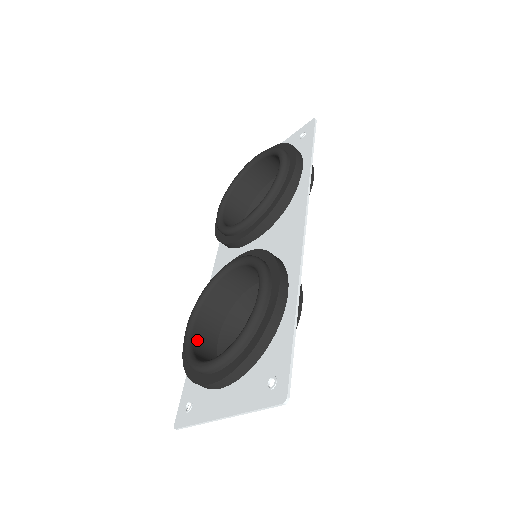
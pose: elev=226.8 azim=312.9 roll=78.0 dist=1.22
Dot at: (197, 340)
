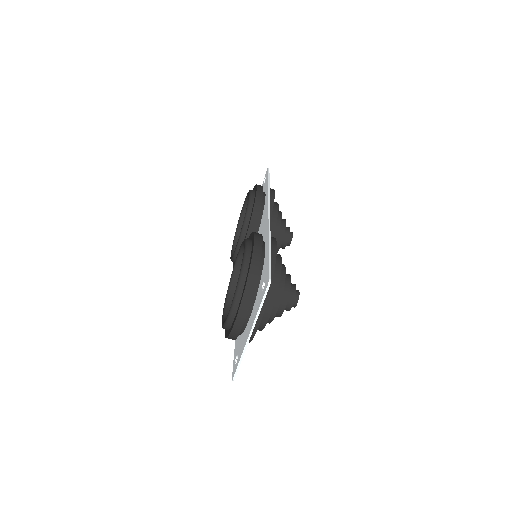
Dot at: occluded
